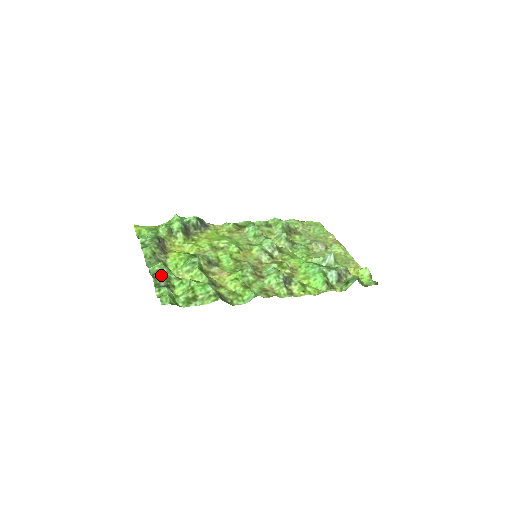
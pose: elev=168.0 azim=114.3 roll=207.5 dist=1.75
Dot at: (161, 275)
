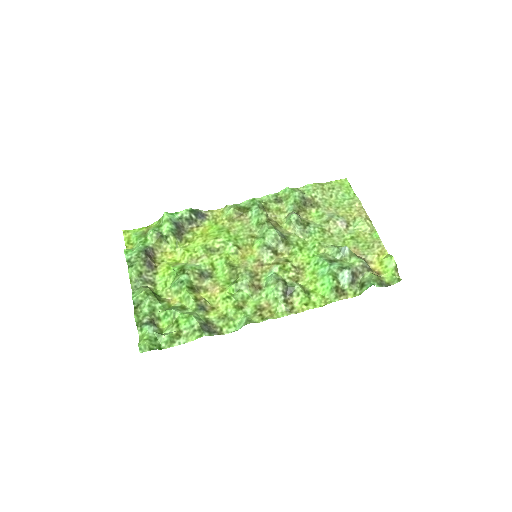
Dot at: (144, 308)
